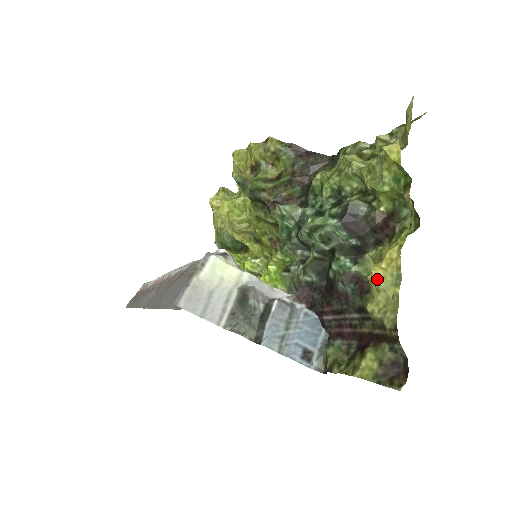
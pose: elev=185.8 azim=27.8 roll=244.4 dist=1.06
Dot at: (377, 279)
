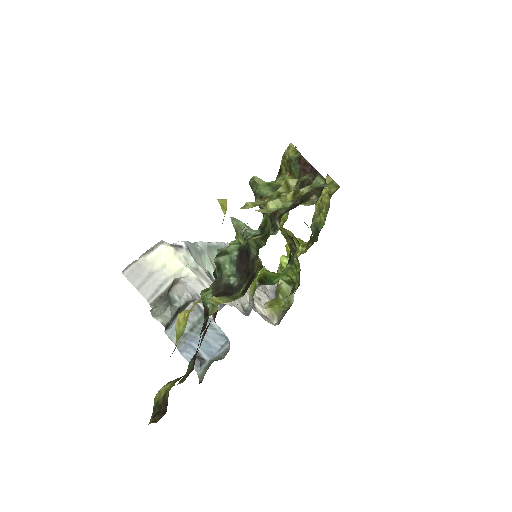
Dot at: (176, 323)
